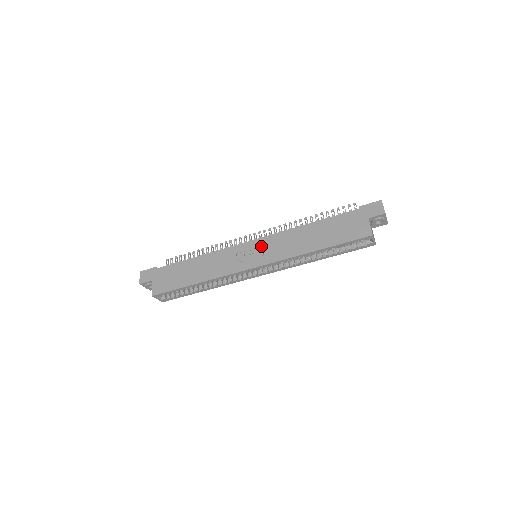
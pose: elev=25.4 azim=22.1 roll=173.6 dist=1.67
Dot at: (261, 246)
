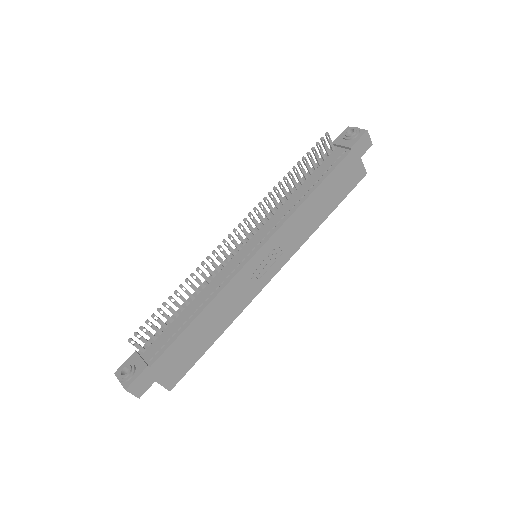
Dot at: (273, 249)
